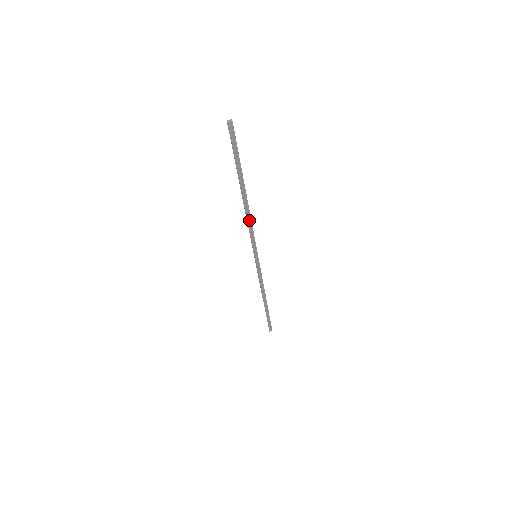
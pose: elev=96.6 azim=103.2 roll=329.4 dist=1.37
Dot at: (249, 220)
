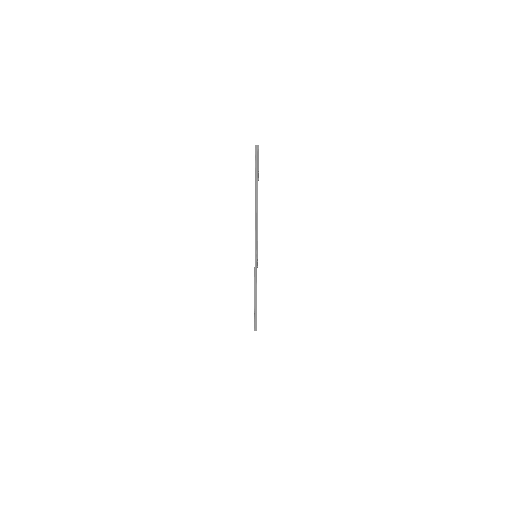
Dot at: (256, 224)
